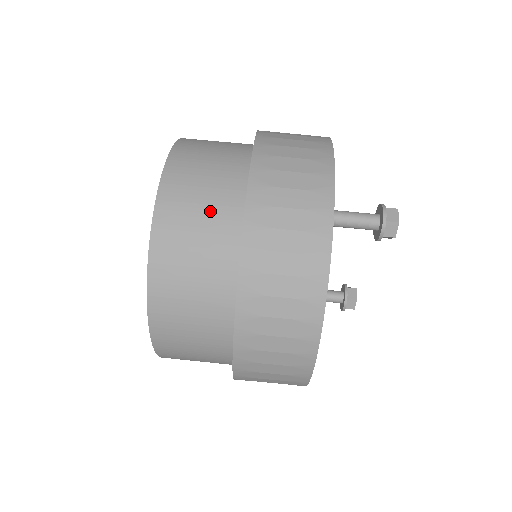
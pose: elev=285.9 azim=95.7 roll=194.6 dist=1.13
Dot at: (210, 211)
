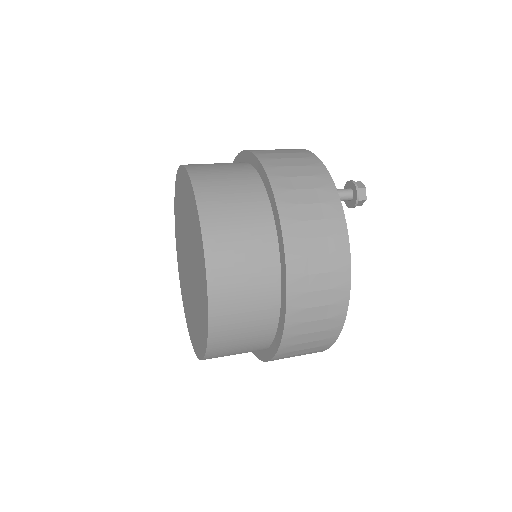
Dot at: (239, 191)
